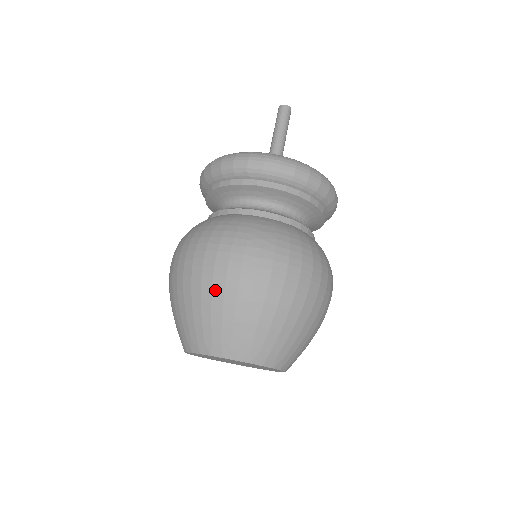
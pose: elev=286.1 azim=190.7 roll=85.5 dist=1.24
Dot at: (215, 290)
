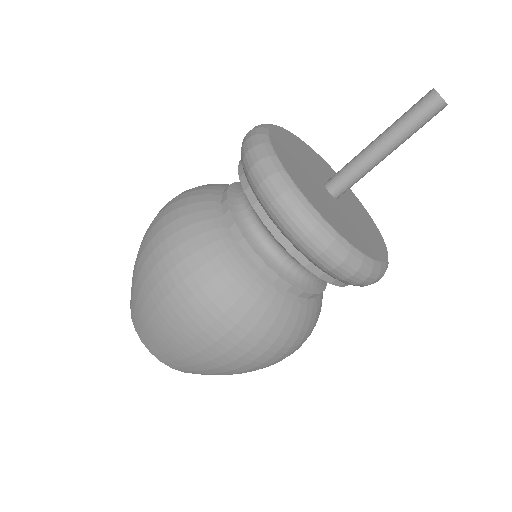
Dot at: occluded
